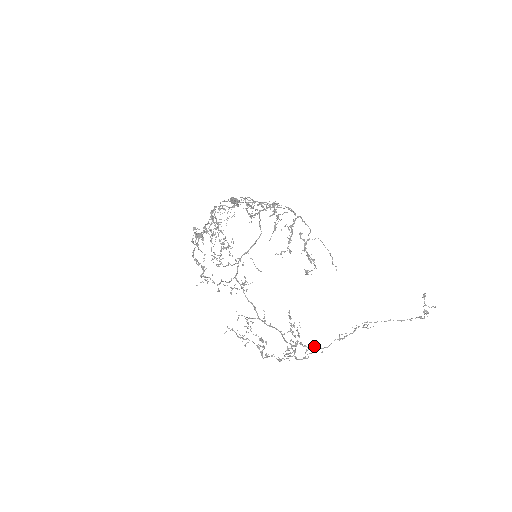
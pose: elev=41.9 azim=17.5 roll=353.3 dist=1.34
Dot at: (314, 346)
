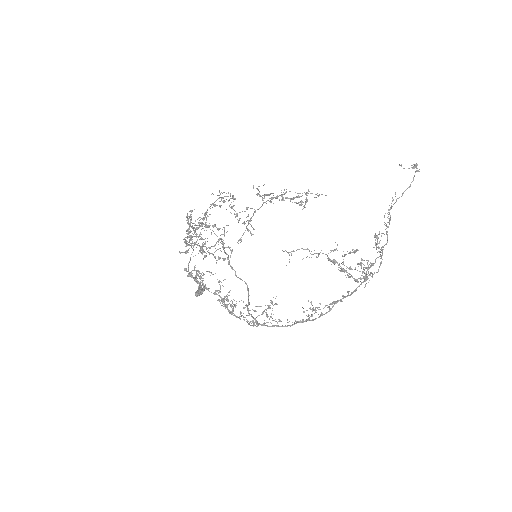
Dot at: occluded
